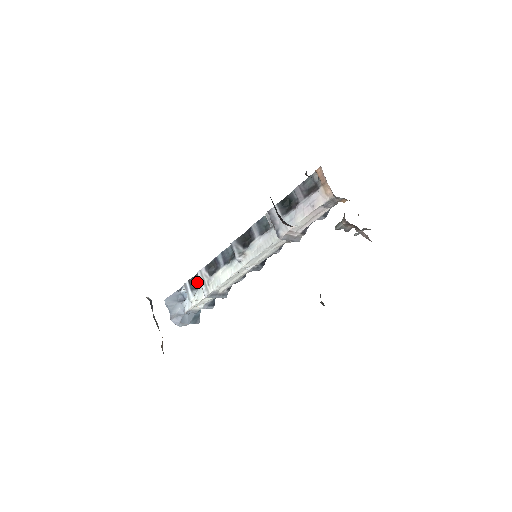
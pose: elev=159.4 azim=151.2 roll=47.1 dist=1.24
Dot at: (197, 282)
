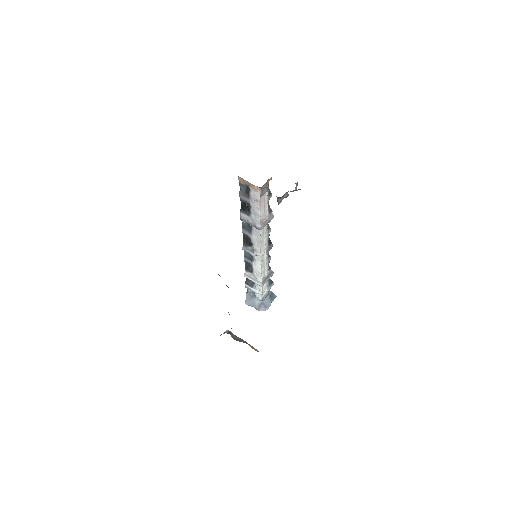
Dot at: (250, 280)
